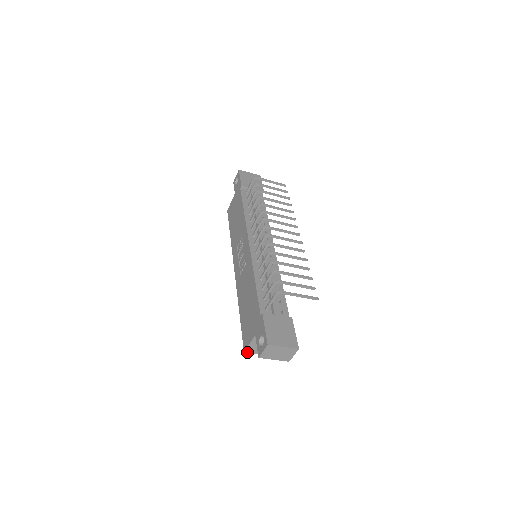
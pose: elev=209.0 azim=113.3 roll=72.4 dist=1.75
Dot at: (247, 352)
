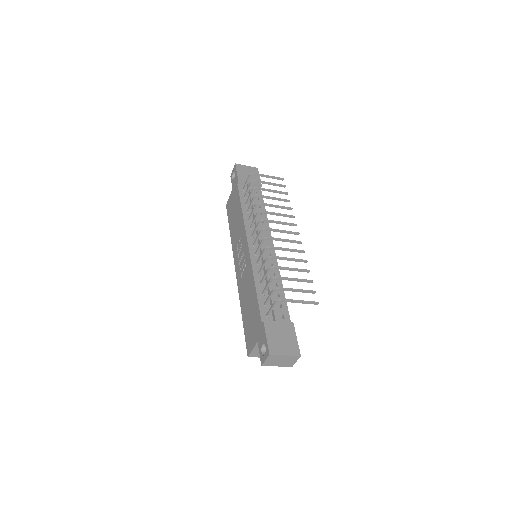
Dot at: occluded
